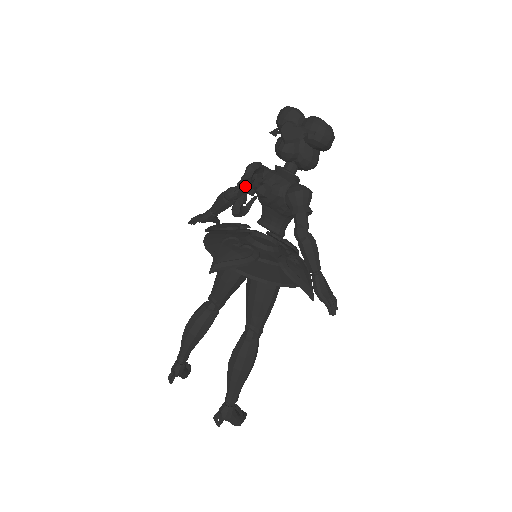
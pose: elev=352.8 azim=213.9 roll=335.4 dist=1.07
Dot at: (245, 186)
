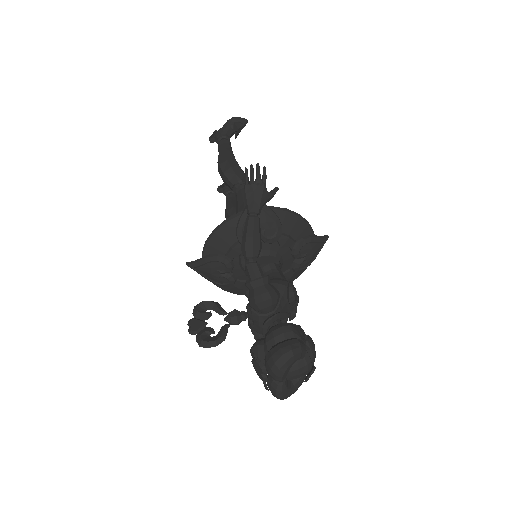
Dot at: (200, 330)
